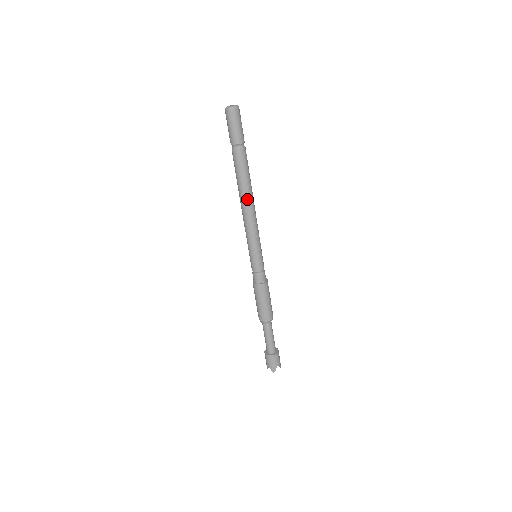
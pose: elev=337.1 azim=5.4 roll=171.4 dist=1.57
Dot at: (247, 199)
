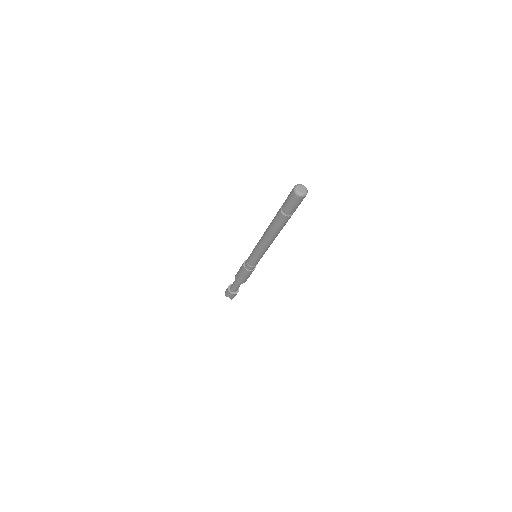
Dot at: occluded
